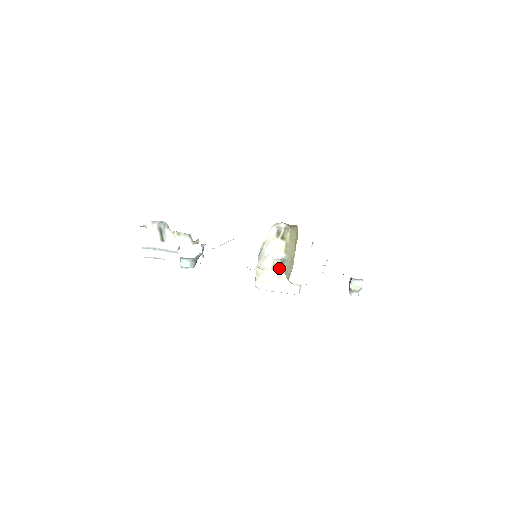
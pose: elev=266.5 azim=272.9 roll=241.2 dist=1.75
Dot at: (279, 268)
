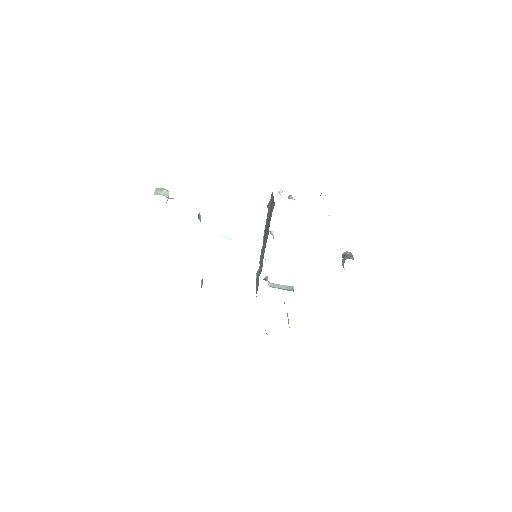
Dot at: occluded
